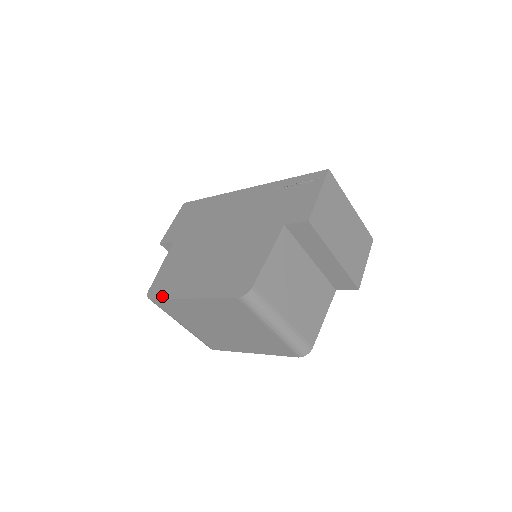
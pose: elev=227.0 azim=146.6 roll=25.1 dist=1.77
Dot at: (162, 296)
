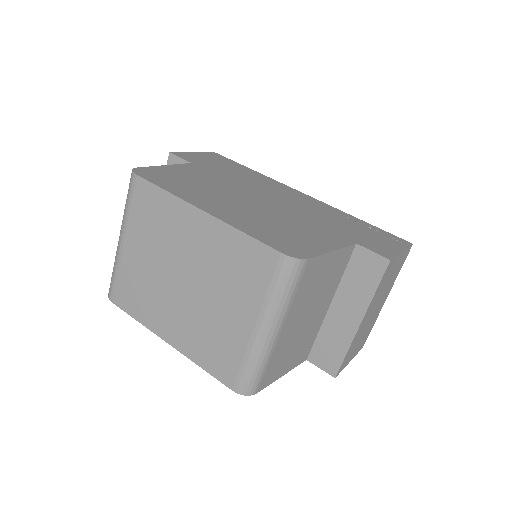
Dot at: (158, 183)
